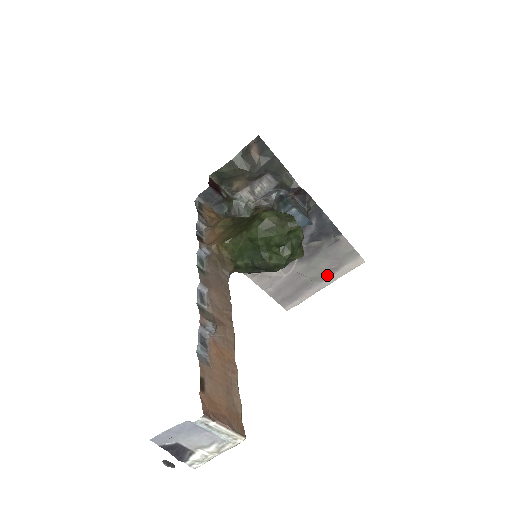
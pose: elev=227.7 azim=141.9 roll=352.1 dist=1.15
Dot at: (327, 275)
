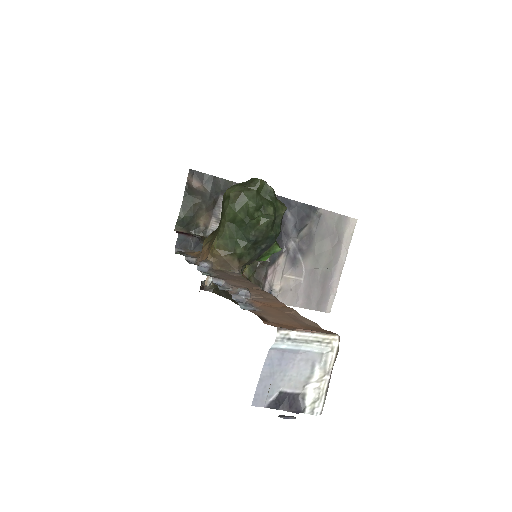
Dot at: (336, 254)
